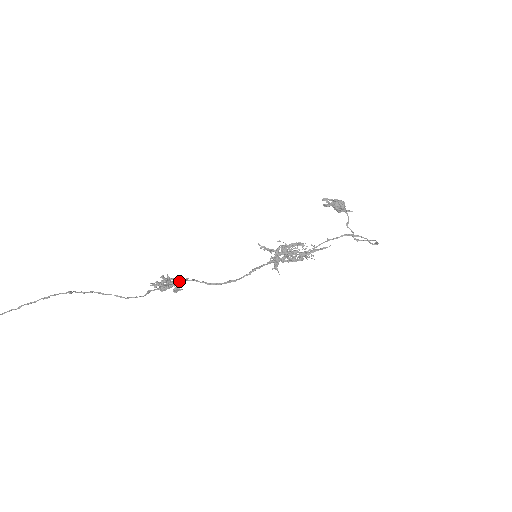
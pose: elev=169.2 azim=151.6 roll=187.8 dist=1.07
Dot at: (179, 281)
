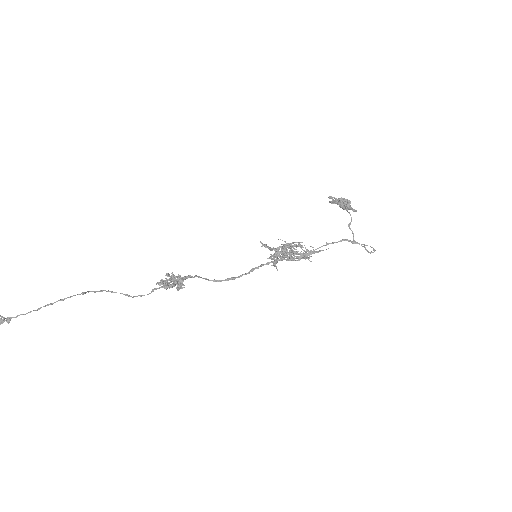
Dot at: (182, 279)
